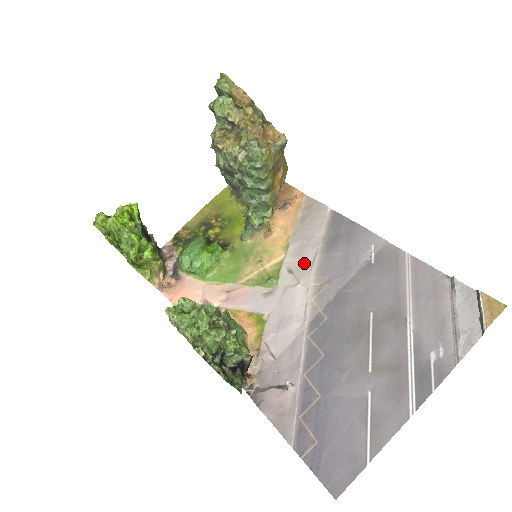
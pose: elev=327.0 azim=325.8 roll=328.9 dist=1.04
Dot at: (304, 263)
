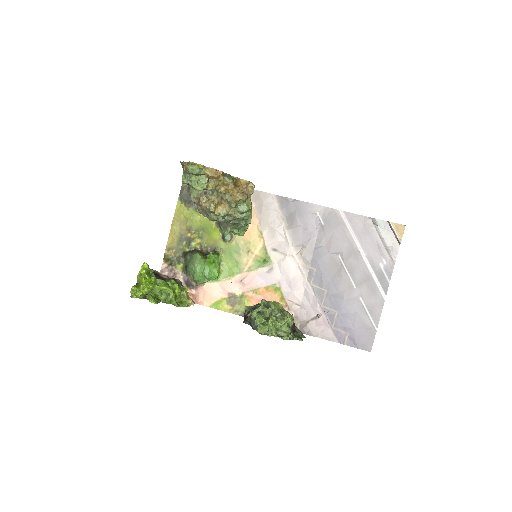
Dot at: (281, 241)
